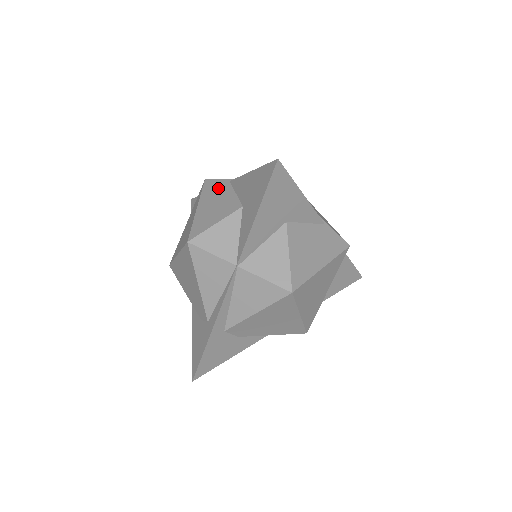
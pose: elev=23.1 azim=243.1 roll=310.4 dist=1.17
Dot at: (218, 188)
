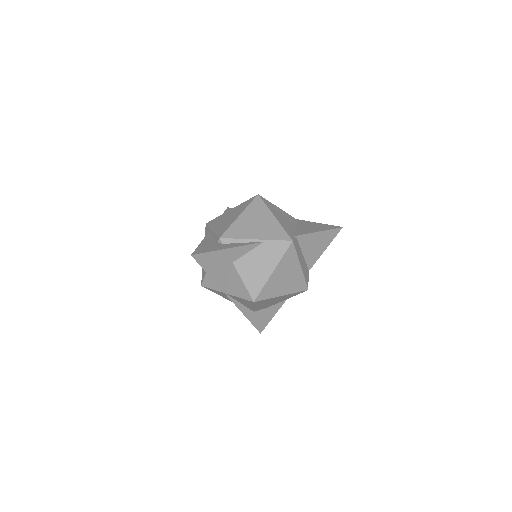
Dot at: occluded
